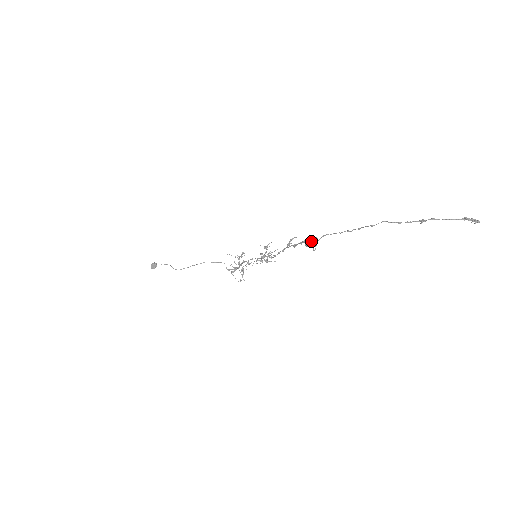
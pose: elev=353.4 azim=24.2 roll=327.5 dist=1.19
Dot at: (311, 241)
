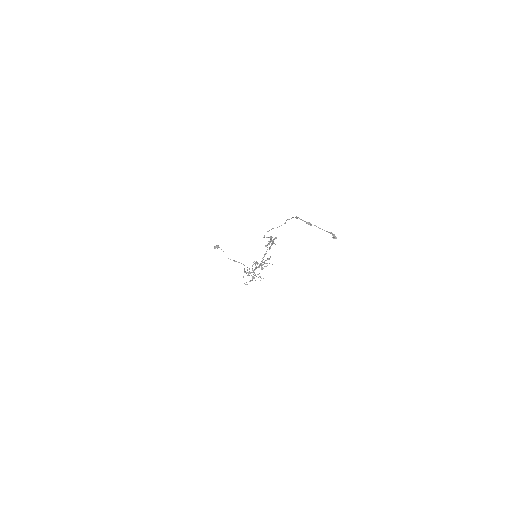
Dot at: (271, 237)
